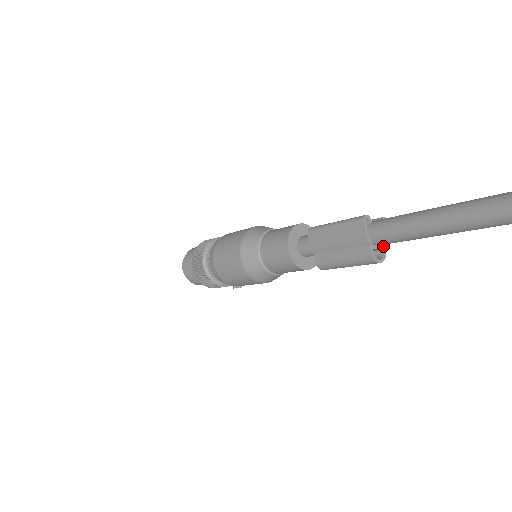
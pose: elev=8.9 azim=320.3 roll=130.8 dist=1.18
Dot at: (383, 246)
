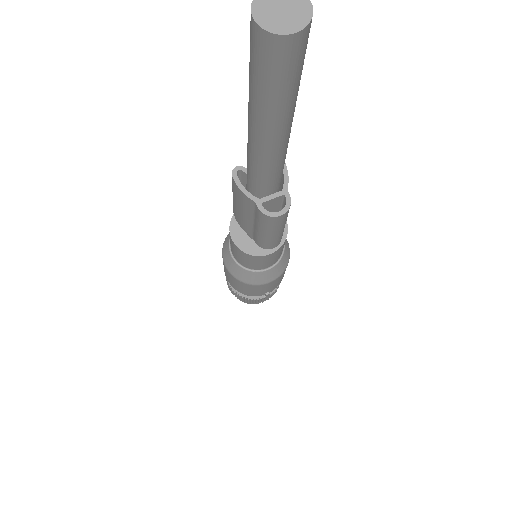
Dot at: (281, 191)
